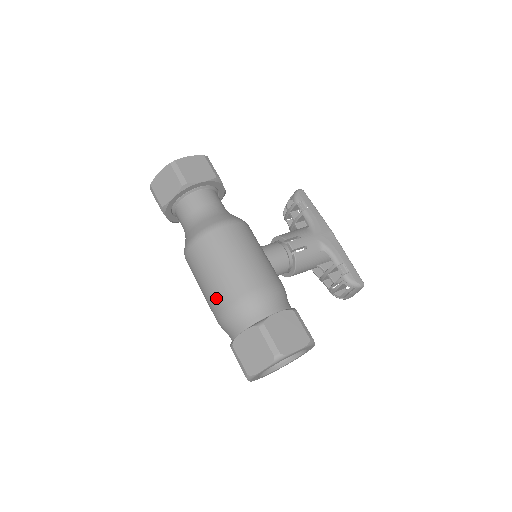
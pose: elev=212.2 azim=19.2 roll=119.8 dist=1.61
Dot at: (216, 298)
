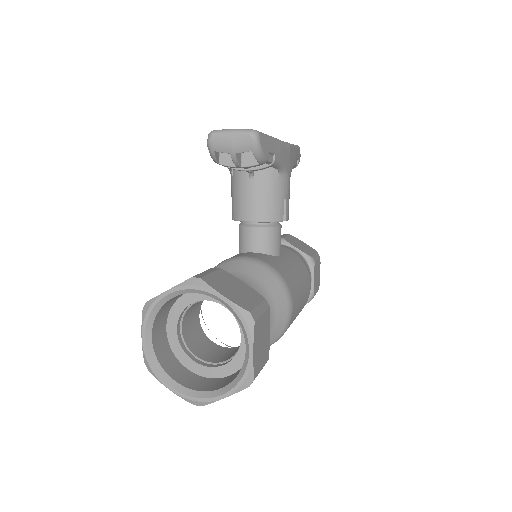
Dot at: occluded
